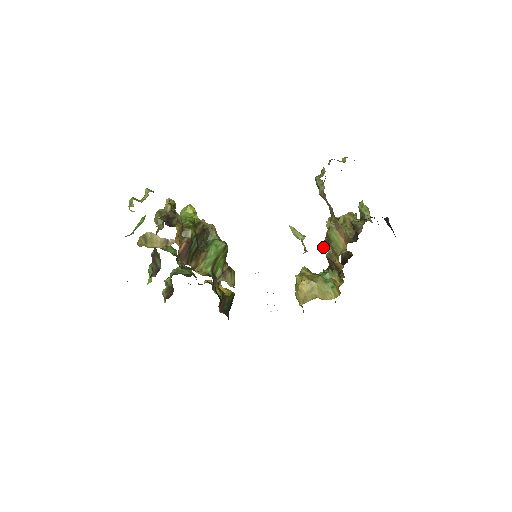
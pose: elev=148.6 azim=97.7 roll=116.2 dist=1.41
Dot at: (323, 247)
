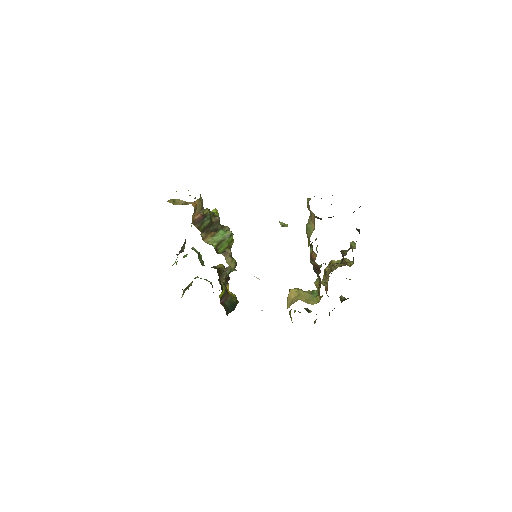
Dot at: (322, 284)
